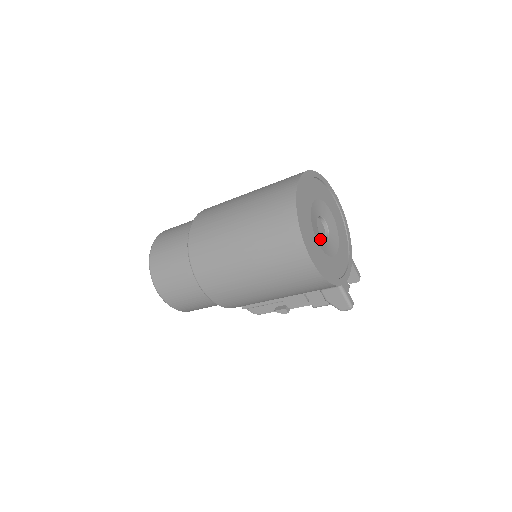
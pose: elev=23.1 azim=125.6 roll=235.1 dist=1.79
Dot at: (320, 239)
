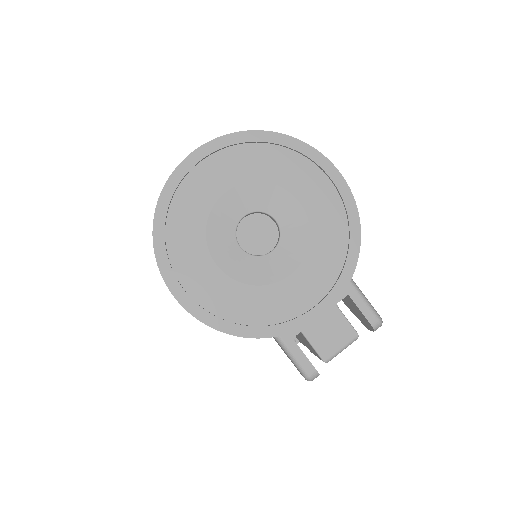
Dot at: (234, 254)
